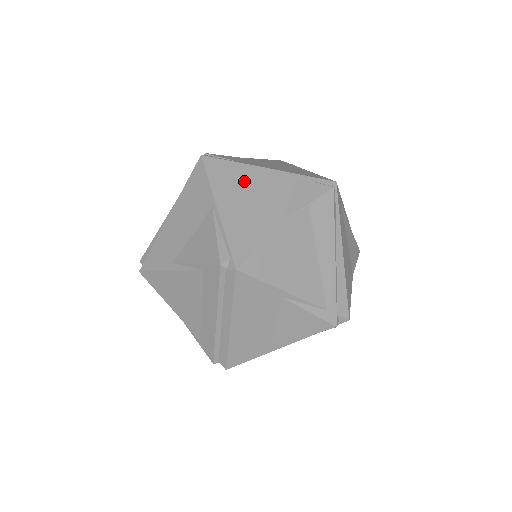
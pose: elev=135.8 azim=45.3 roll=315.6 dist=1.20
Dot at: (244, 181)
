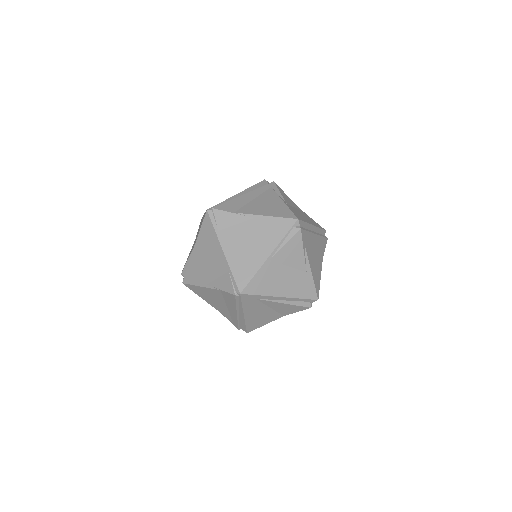
Dot at: (210, 247)
